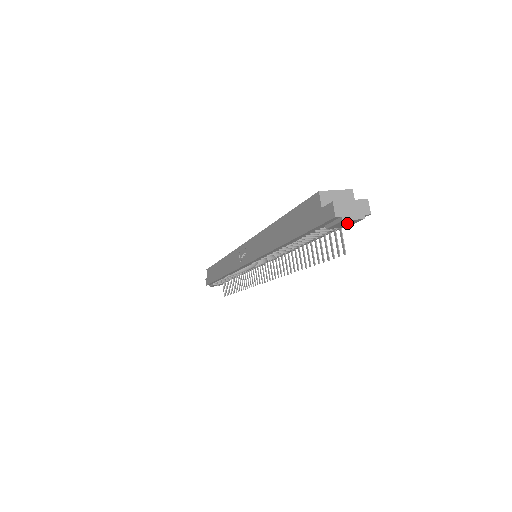
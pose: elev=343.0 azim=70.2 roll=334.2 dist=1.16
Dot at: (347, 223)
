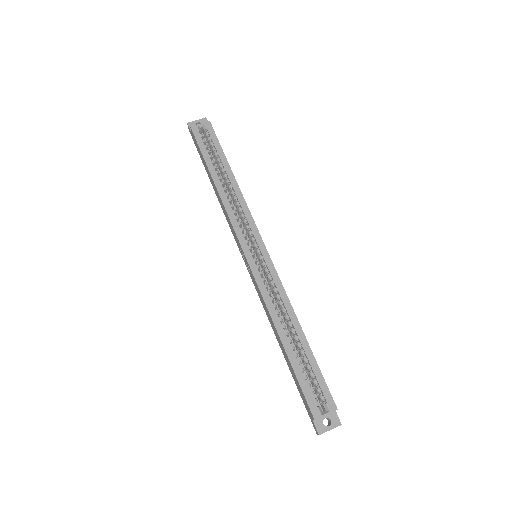
Dot at: occluded
